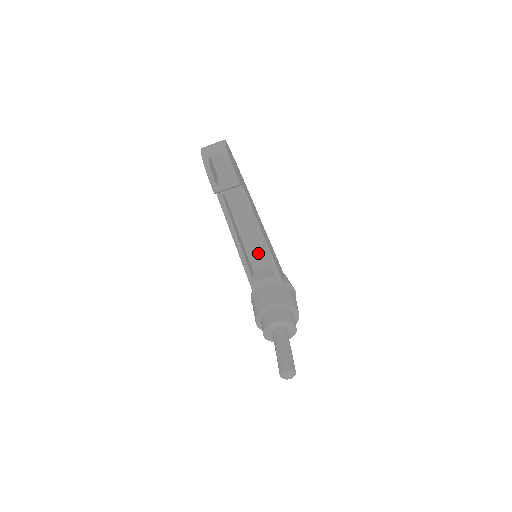
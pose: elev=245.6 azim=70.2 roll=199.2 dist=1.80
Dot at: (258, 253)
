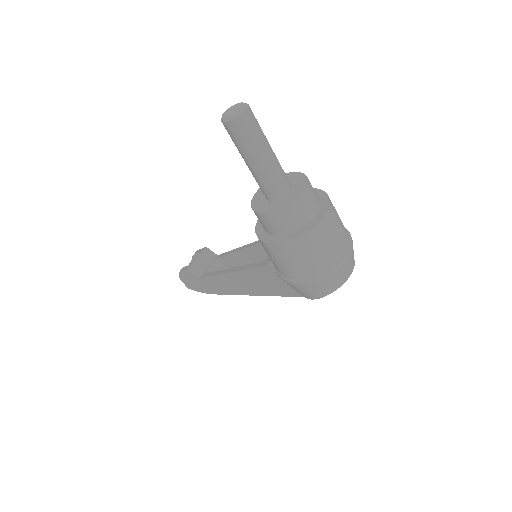
Dot at: occluded
